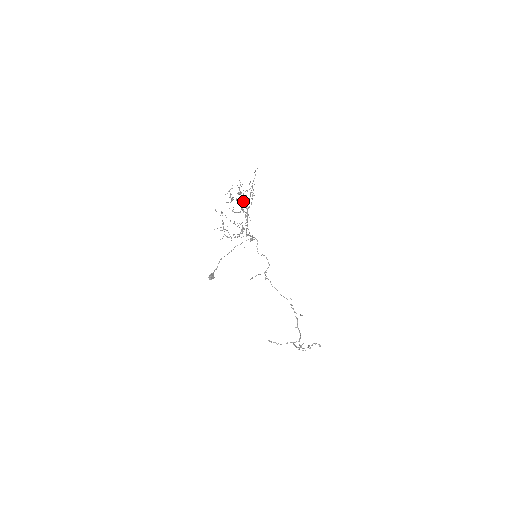
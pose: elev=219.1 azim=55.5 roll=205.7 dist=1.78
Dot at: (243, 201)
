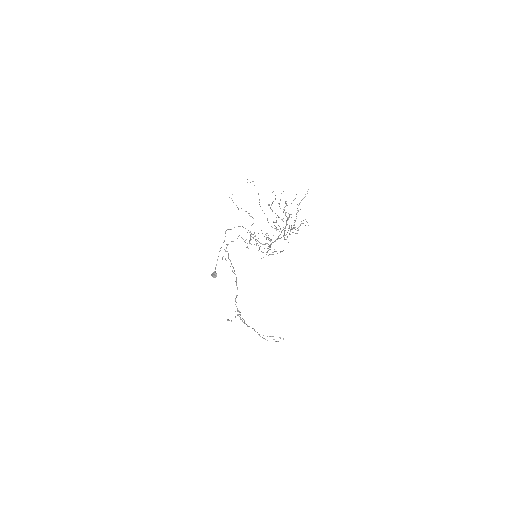
Dot at: occluded
